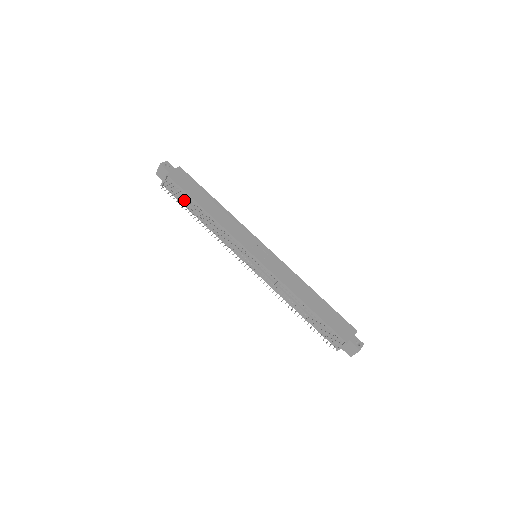
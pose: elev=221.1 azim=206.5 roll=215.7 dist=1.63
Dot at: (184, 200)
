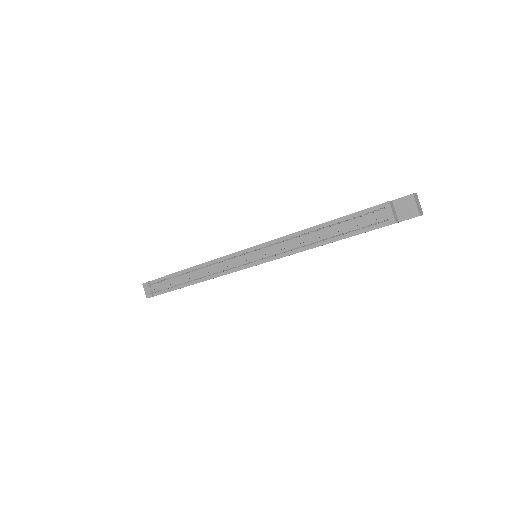
Dot at: (170, 283)
